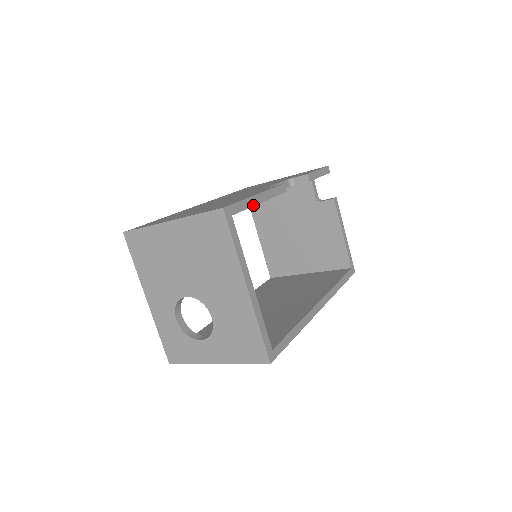
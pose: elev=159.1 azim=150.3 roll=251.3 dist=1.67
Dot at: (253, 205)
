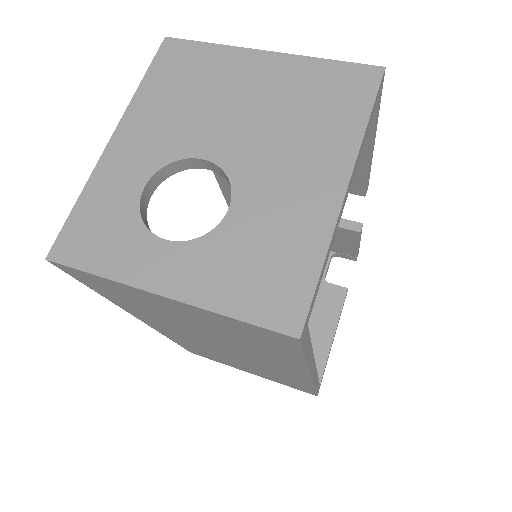
Dot at: (373, 136)
